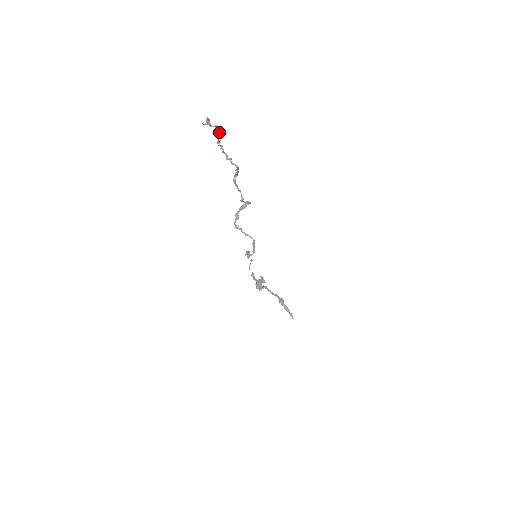
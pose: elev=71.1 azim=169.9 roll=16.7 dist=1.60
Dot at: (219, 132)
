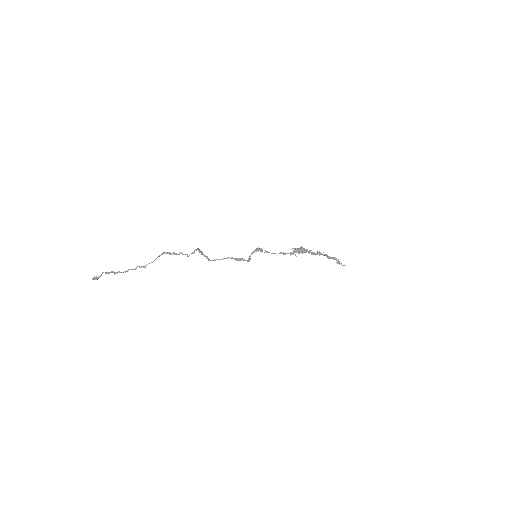
Dot at: (108, 273)
